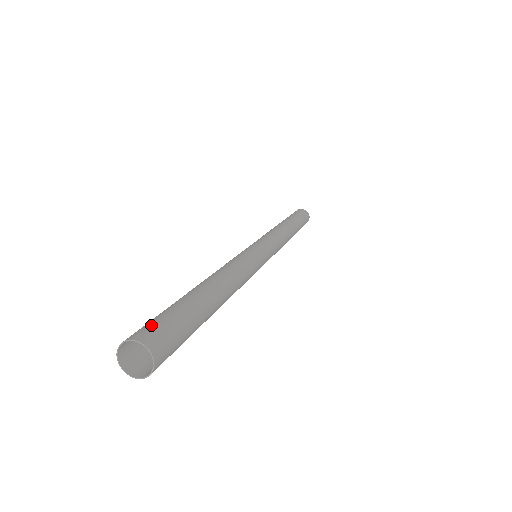
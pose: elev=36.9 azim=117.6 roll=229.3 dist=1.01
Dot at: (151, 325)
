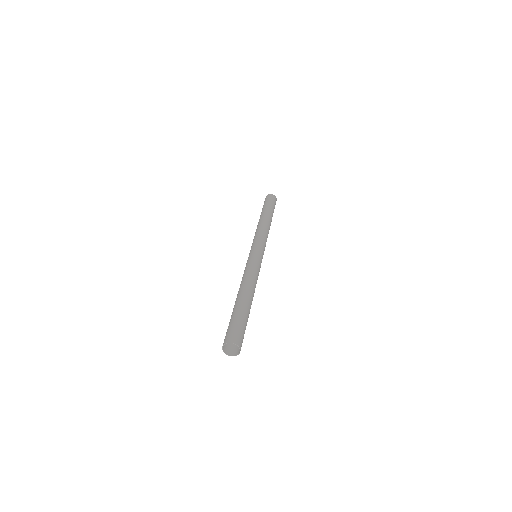
Dot at: (241, 335)
